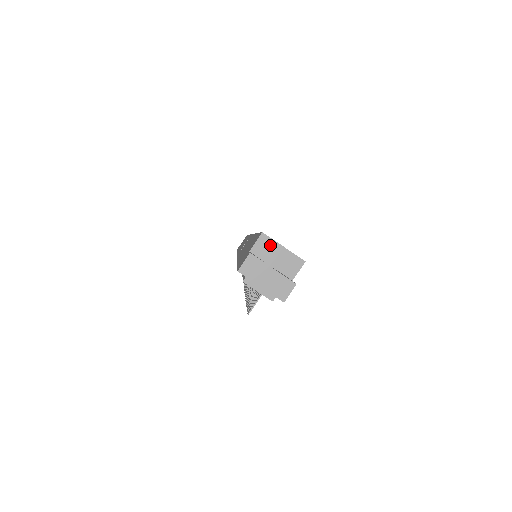
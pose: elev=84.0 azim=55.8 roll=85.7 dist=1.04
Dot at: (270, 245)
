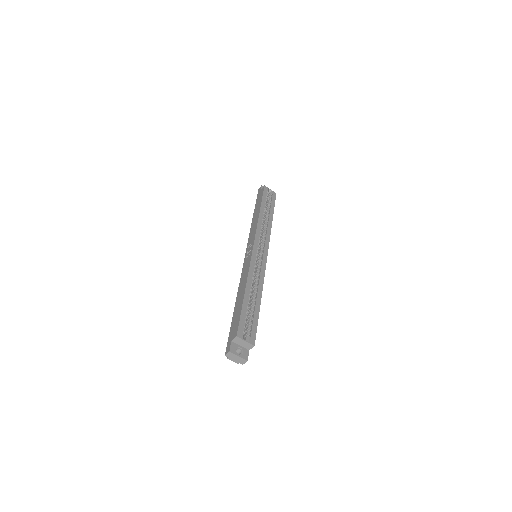
Dot at: (240, 340)
